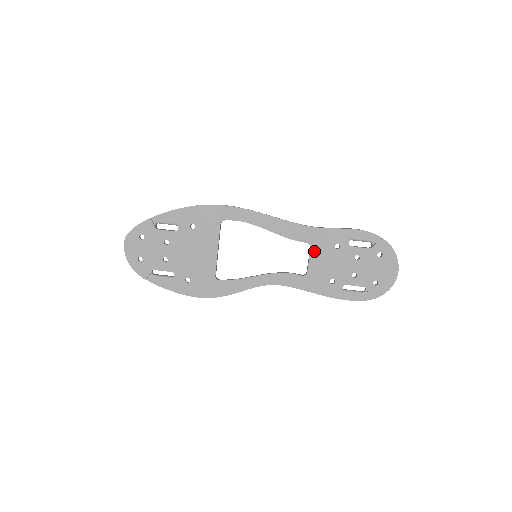
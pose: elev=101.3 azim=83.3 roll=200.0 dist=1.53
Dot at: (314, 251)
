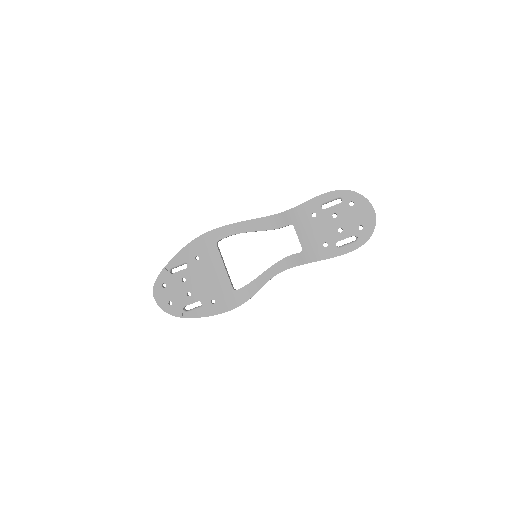
Dot at: (298, 228)
